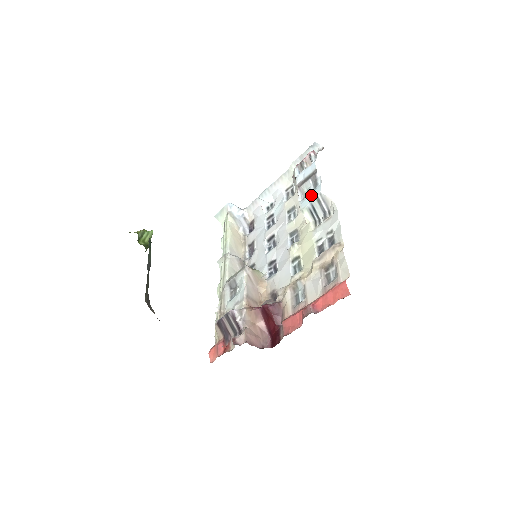
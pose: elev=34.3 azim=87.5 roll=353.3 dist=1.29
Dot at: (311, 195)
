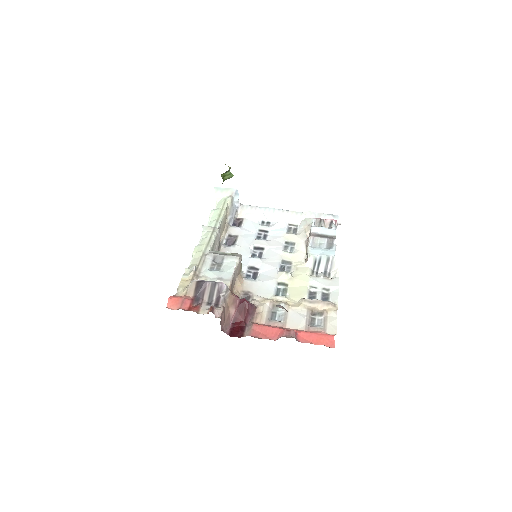
Dot at: (324, 251)
